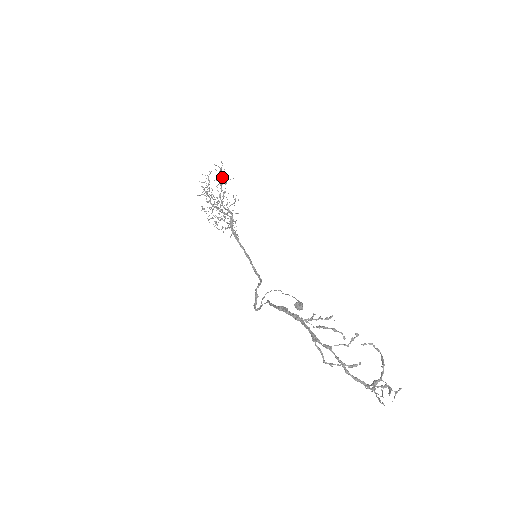
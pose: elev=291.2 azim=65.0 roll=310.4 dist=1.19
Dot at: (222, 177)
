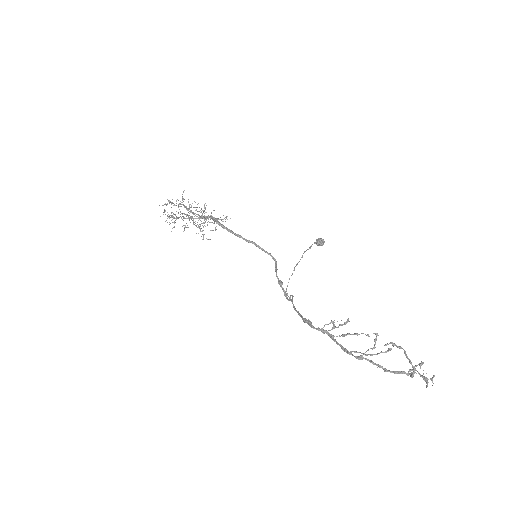
Dot at: (176, 200)
